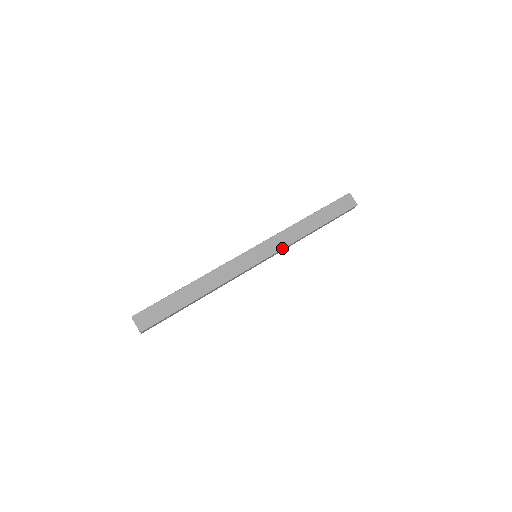
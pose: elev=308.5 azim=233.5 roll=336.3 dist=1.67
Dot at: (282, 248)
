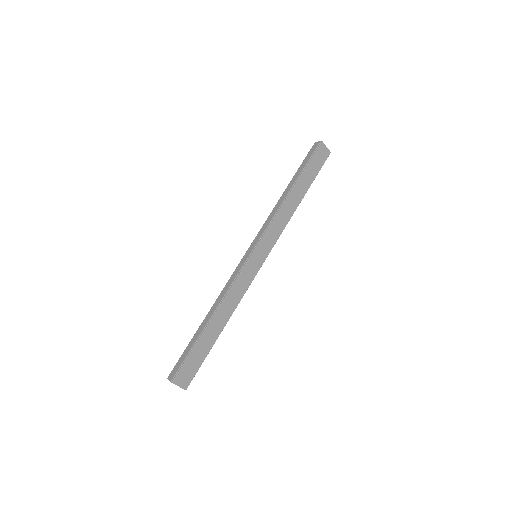
Dot at: (278, 238)
